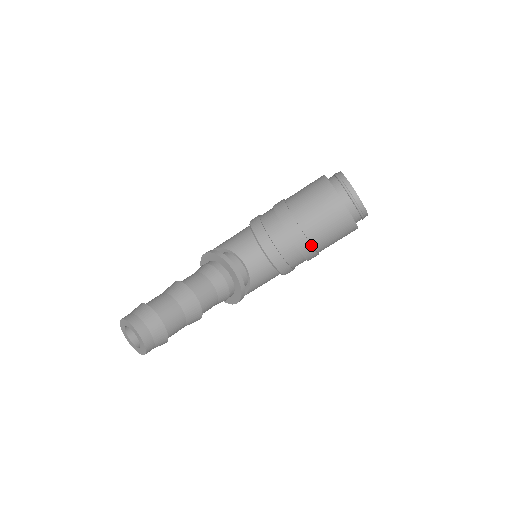
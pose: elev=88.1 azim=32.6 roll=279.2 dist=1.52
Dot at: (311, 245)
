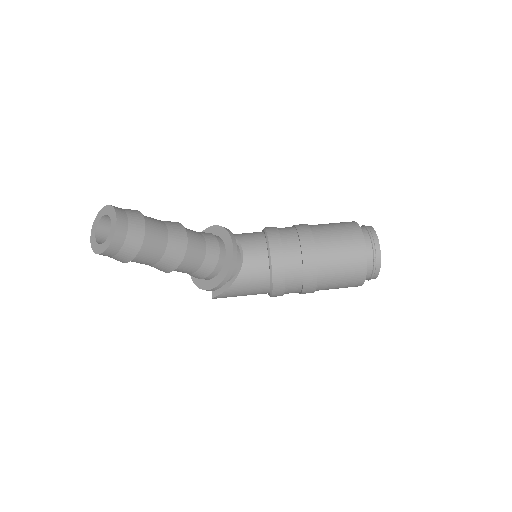
Dot at: (317, 267)
